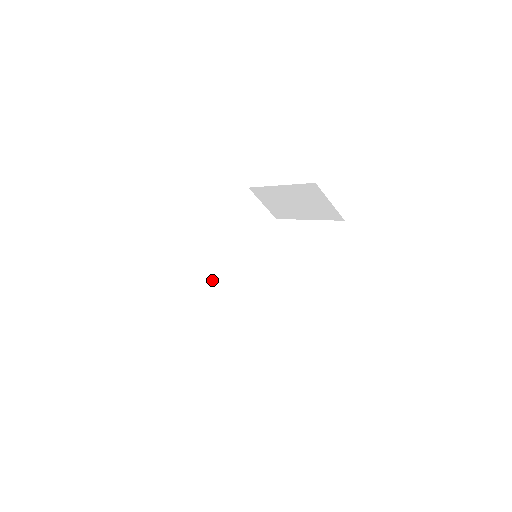
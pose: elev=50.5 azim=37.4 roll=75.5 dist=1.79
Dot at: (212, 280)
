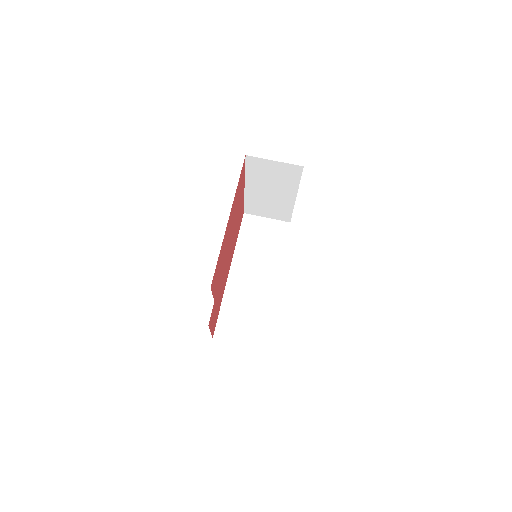
Dot at: (251, 308)
